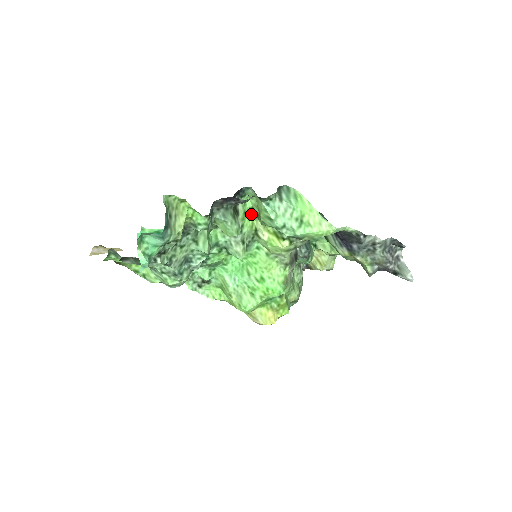
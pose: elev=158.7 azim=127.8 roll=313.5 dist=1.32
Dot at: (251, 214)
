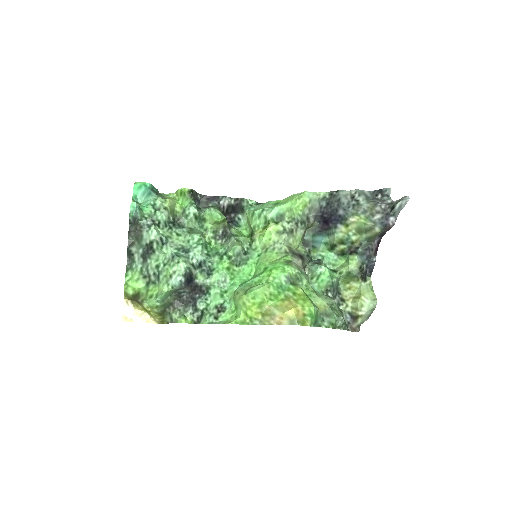
Dot at: (248, 237)
